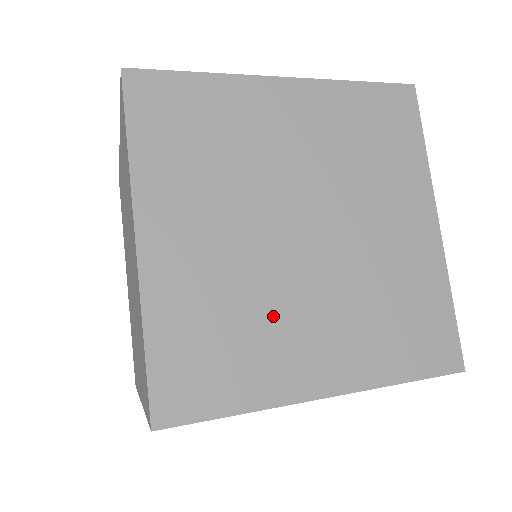
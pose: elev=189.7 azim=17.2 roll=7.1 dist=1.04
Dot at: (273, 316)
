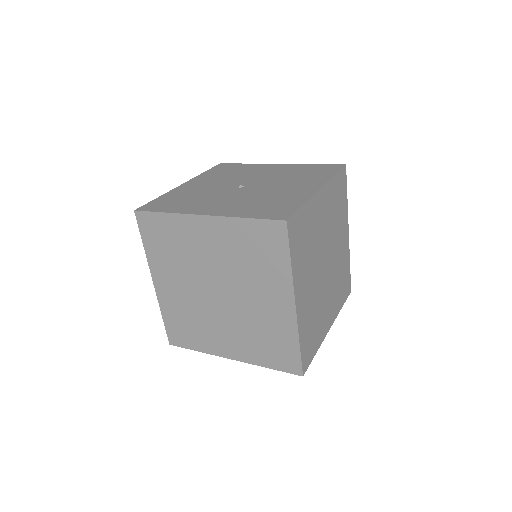
Dot at: (321, 308)
